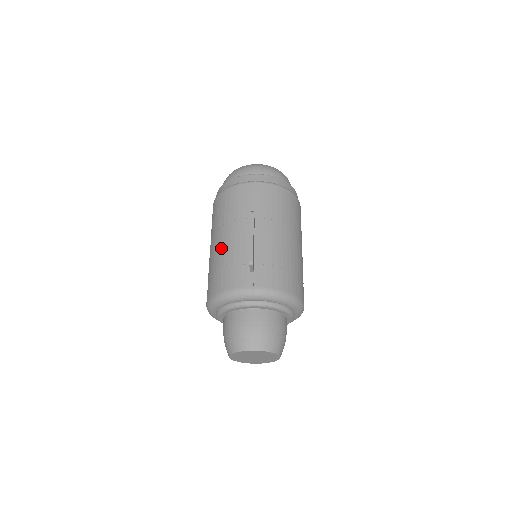
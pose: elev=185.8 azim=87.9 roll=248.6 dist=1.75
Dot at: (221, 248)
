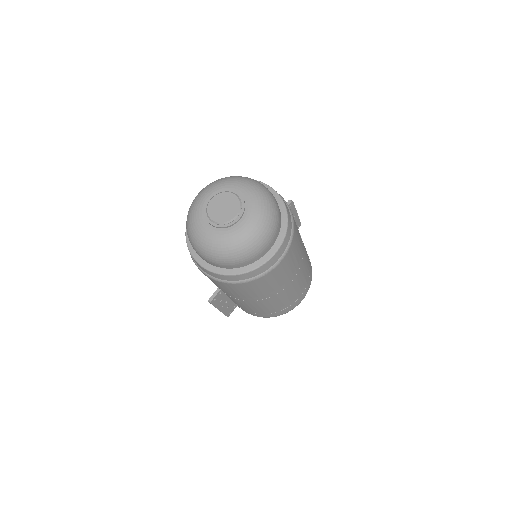
Dot at: occluded
